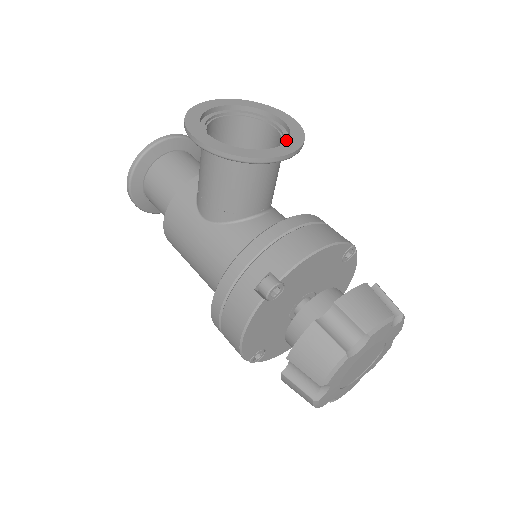
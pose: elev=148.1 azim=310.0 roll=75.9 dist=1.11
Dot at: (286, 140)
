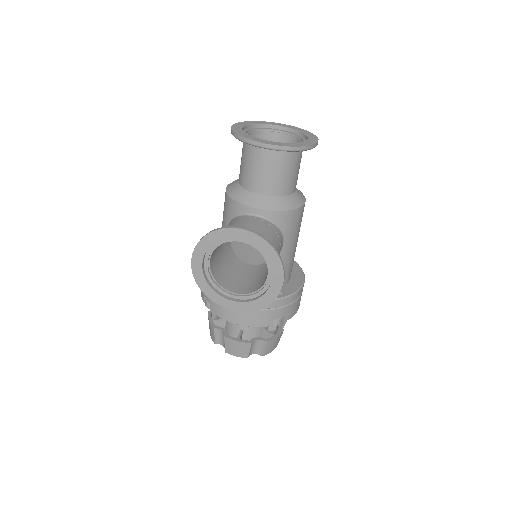
Dot at: (256, 295)
